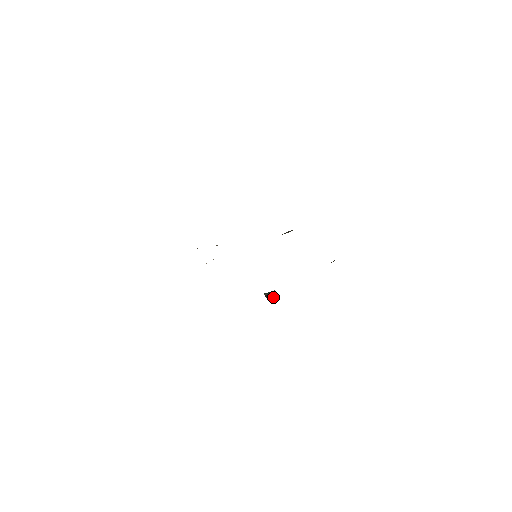
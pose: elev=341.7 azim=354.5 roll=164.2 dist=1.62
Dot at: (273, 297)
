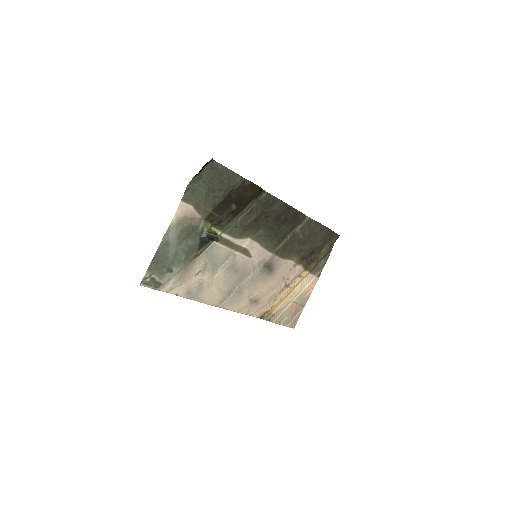
Dot at: (212, 234)
